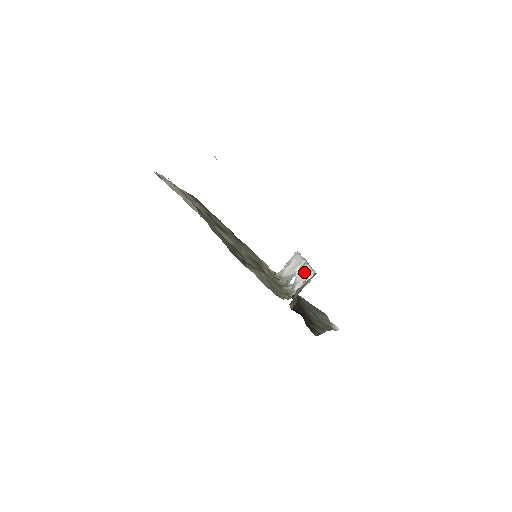
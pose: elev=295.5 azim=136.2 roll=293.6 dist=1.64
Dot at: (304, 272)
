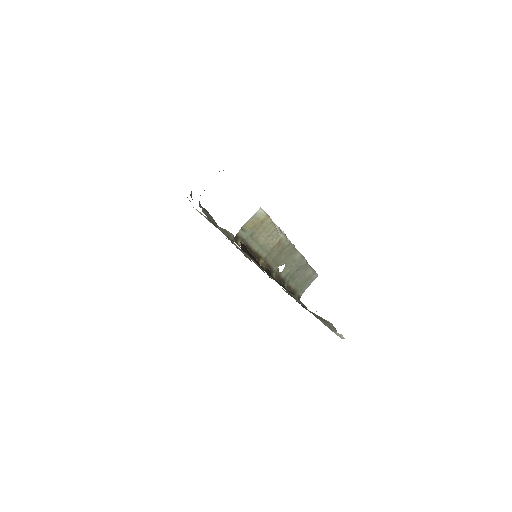
Dot at: (287, 251)
